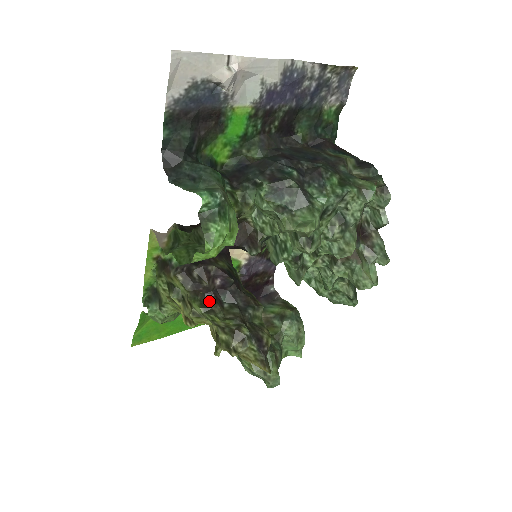
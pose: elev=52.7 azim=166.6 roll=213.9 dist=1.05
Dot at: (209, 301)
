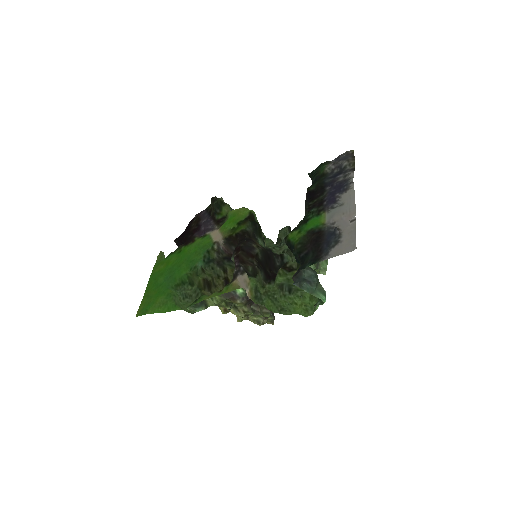
Dot at: (253, 306)
